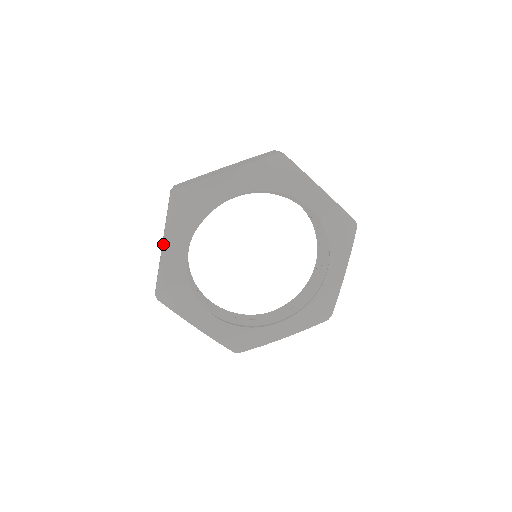
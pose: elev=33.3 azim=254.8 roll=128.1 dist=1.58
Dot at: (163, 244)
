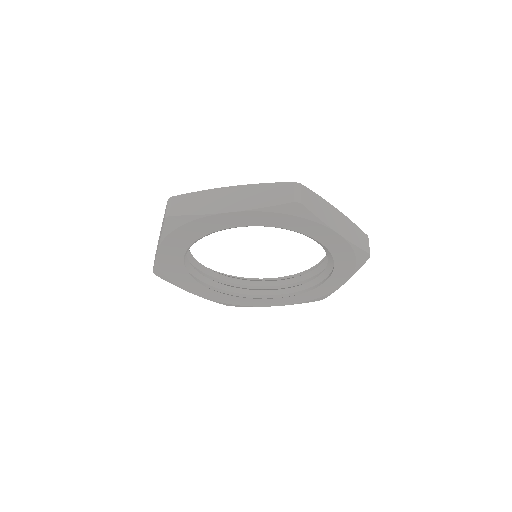
Dot at: occluded
